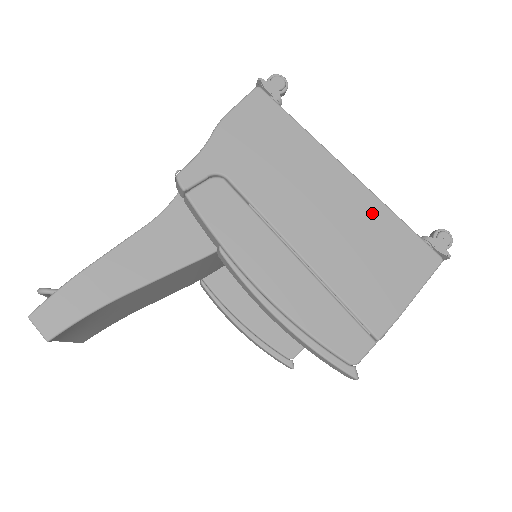
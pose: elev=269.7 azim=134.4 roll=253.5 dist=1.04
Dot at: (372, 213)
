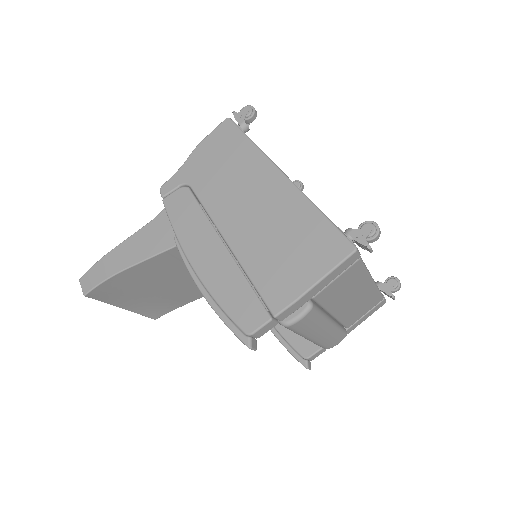
Dot at: (294, 207)
